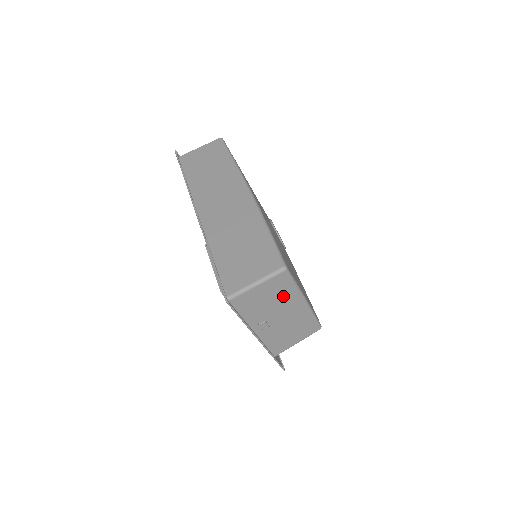
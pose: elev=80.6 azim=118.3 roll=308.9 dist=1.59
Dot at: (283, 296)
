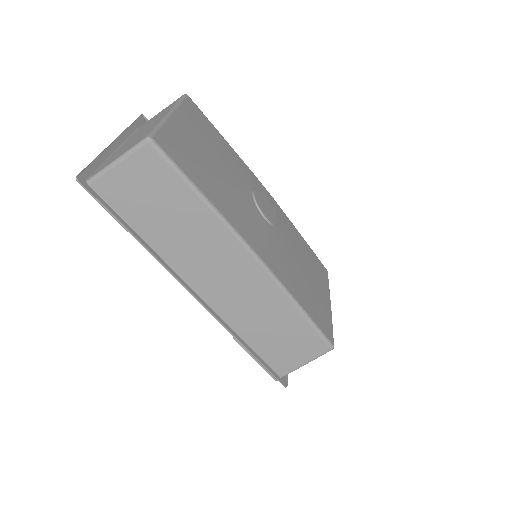
Dot at: occluded
